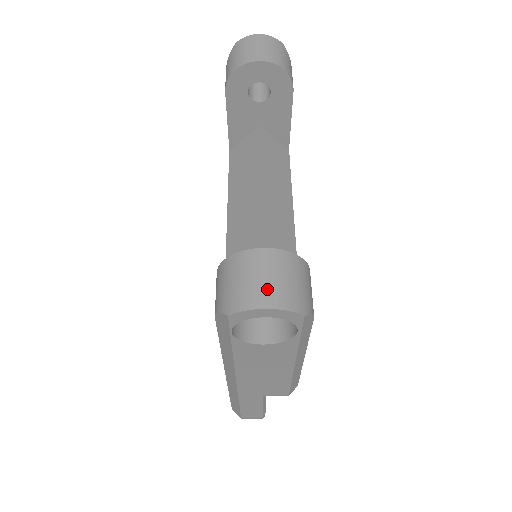
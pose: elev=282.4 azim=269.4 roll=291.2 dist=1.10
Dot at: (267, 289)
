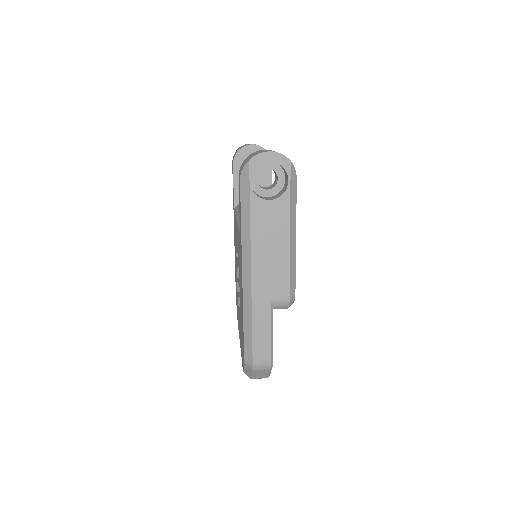
Dot at: occluded
